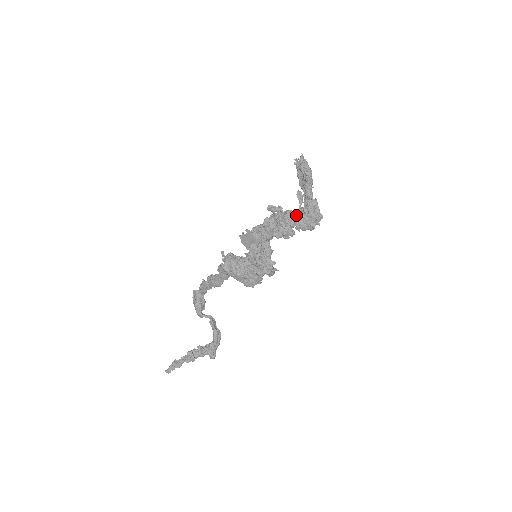
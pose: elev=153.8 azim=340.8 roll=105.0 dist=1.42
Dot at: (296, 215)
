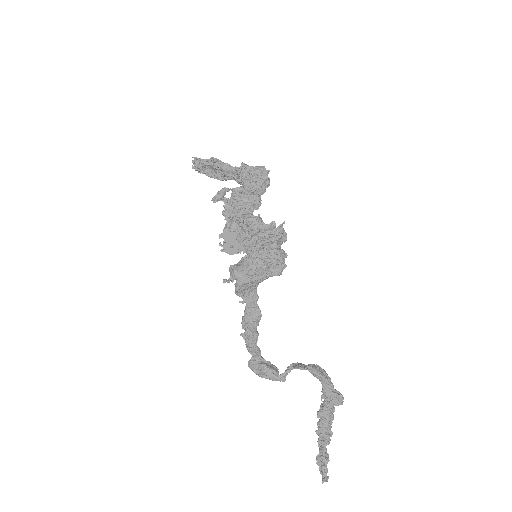
Dot at: (243, 187)
